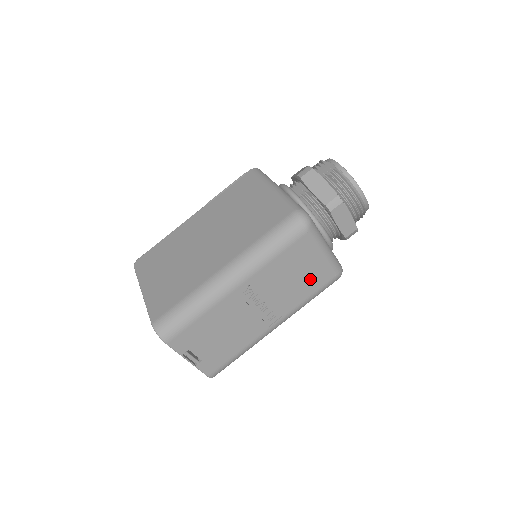
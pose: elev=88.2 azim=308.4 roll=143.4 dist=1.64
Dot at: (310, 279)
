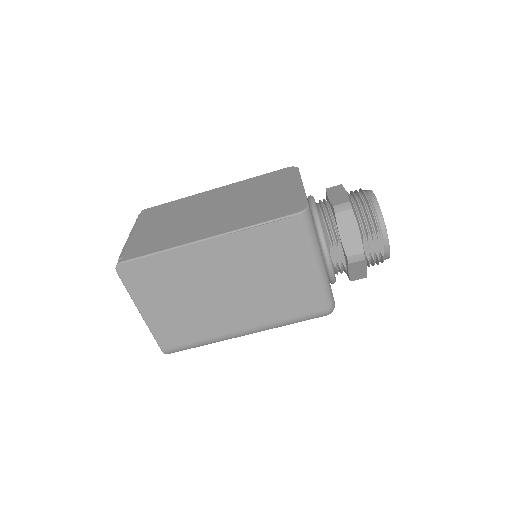
Dot at: occluded
